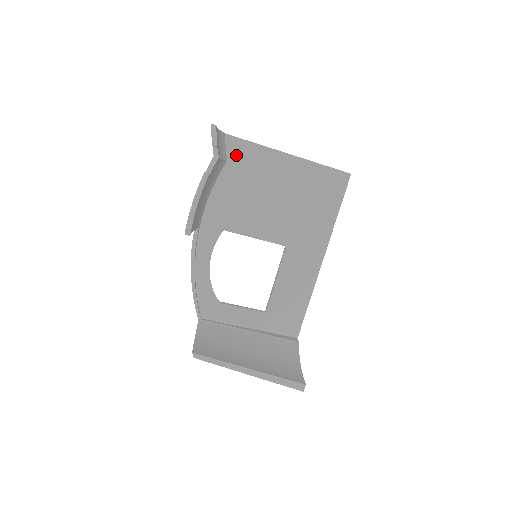
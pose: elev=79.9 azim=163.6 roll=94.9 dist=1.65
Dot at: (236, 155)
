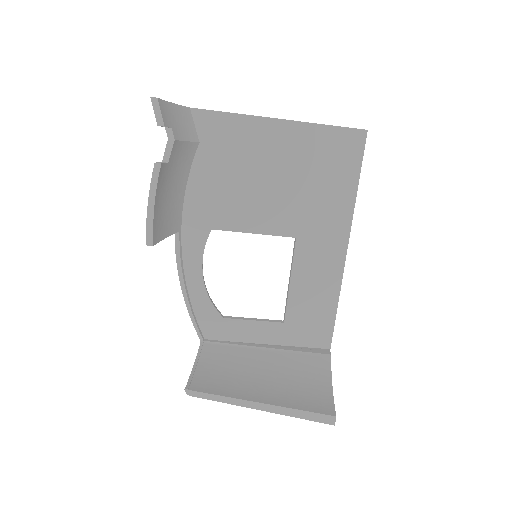
Dot at: (210, 133)
